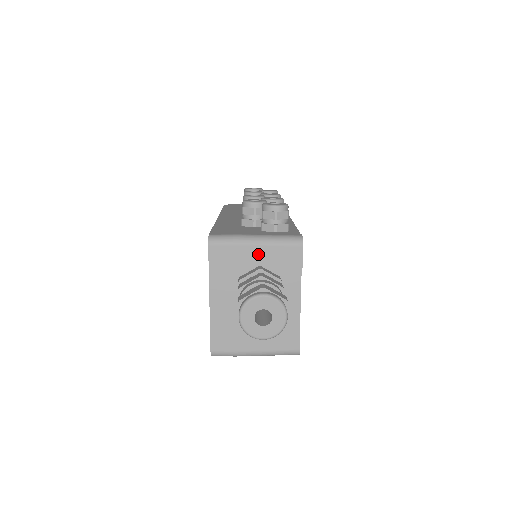
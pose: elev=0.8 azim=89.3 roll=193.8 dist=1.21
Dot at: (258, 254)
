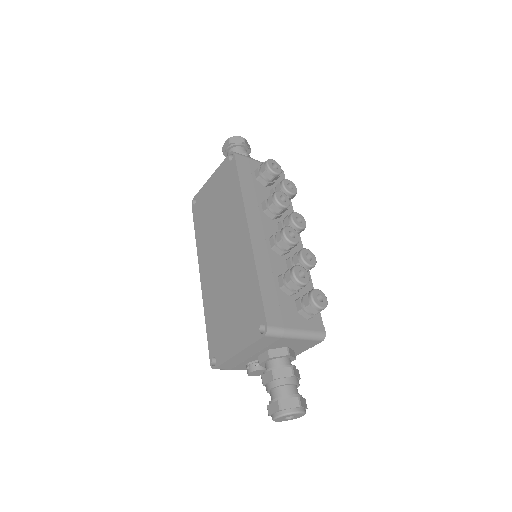
Dot at: (292, 342)
